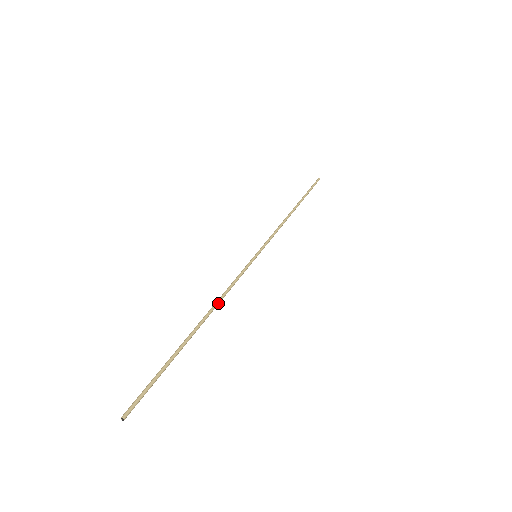
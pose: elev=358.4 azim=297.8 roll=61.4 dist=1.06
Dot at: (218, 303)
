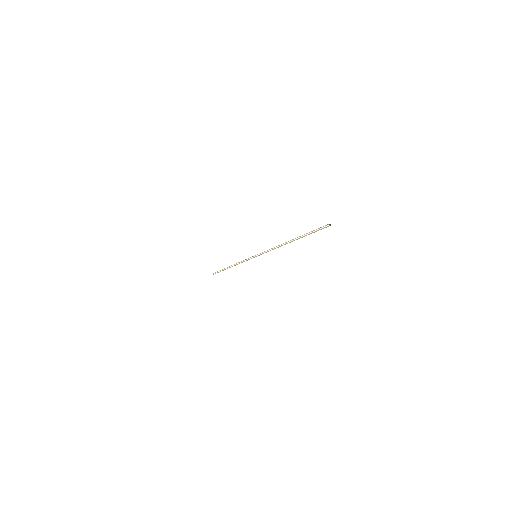
Dot at: (280, 246)
